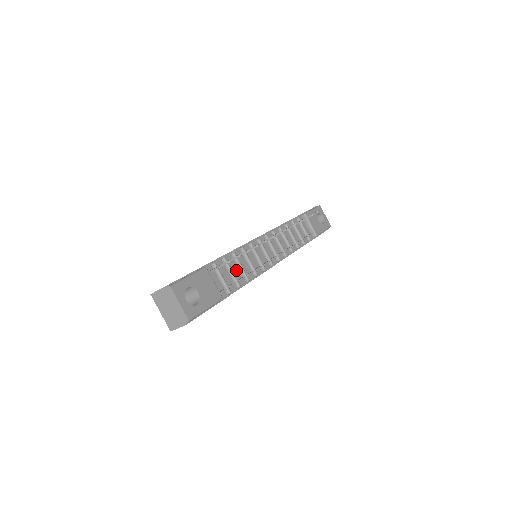
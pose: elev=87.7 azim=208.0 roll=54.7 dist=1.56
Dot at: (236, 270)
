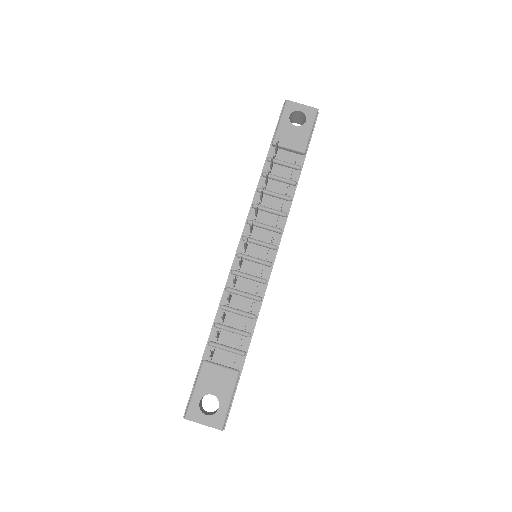
Dot at: (236, 320)
